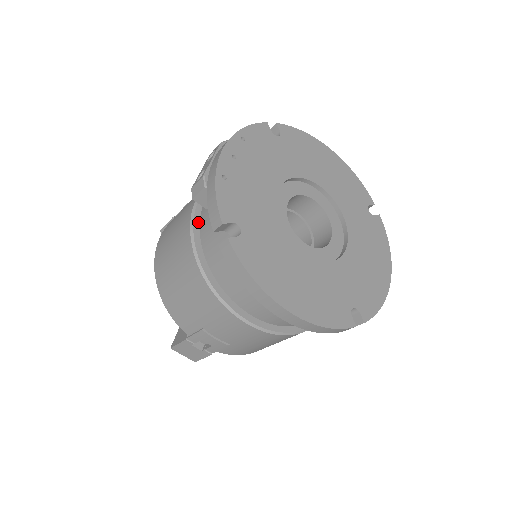
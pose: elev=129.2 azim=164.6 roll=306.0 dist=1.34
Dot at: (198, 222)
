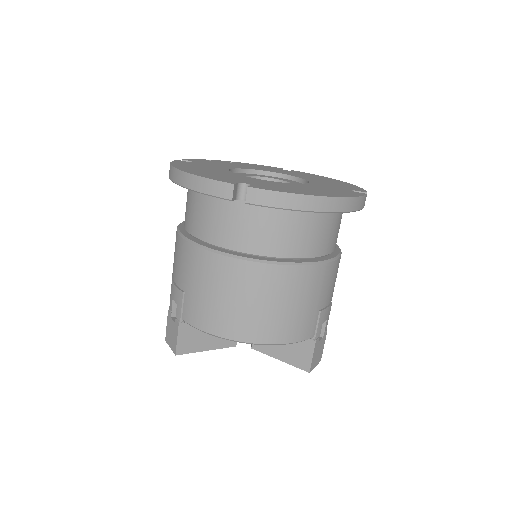
Dot at: occluded
